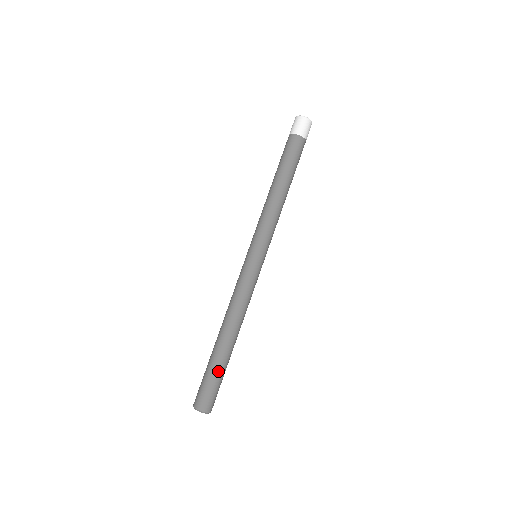
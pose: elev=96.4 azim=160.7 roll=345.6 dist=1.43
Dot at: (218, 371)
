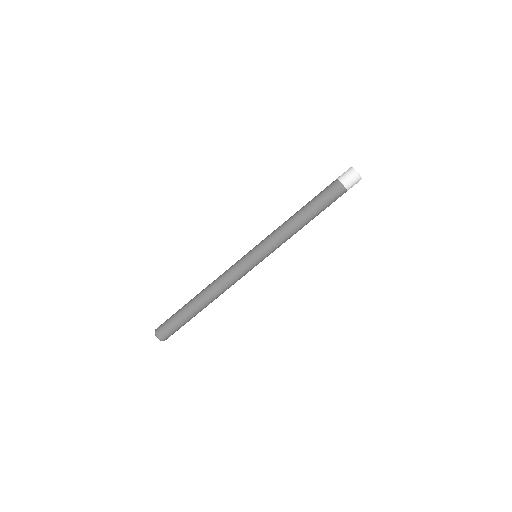
Dot at: (179, 314)
